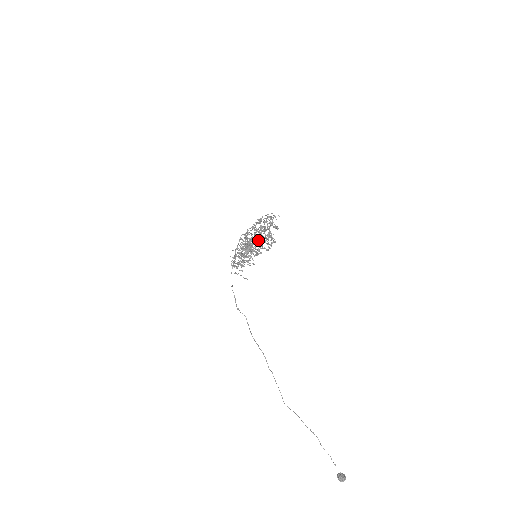
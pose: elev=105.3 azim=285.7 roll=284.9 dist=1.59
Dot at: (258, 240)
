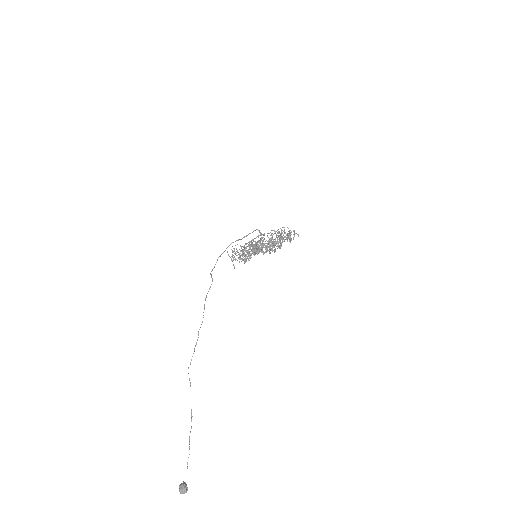
Dot at: (267, 244)
